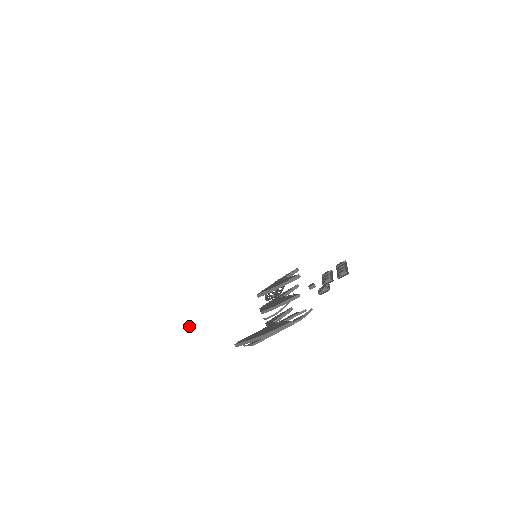
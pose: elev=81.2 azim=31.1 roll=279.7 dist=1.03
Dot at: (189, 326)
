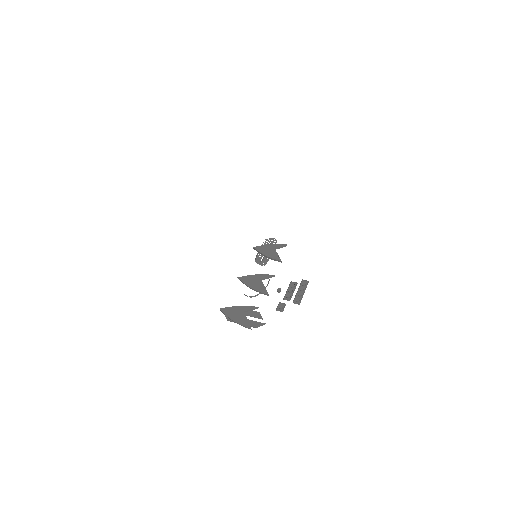
Dot at: (190, 363)
